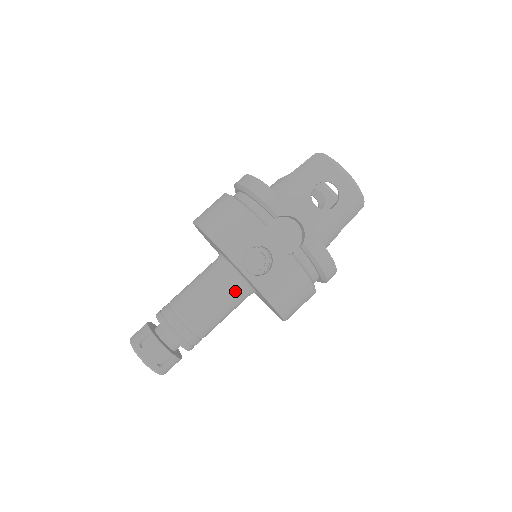
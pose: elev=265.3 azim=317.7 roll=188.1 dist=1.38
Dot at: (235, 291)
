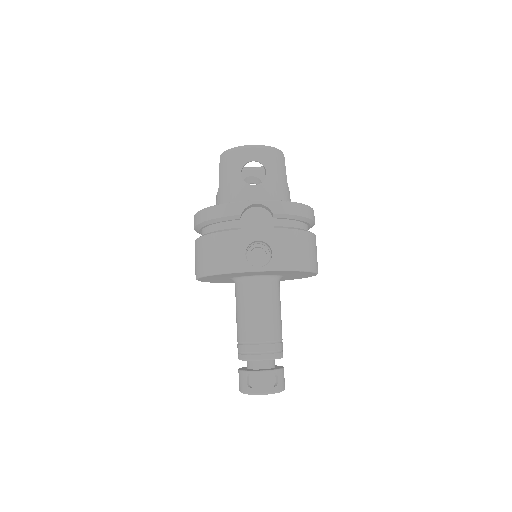
Dot at: (267, 290)
